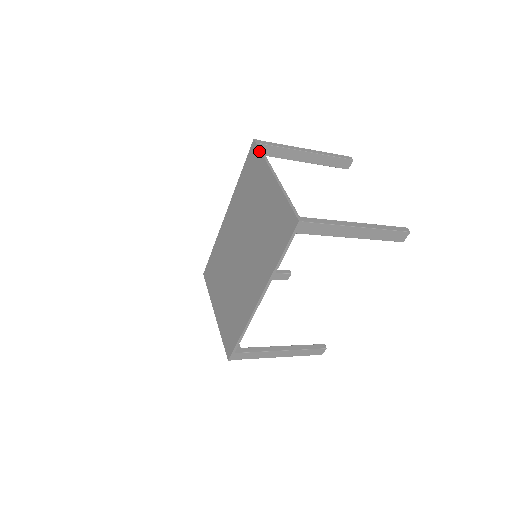
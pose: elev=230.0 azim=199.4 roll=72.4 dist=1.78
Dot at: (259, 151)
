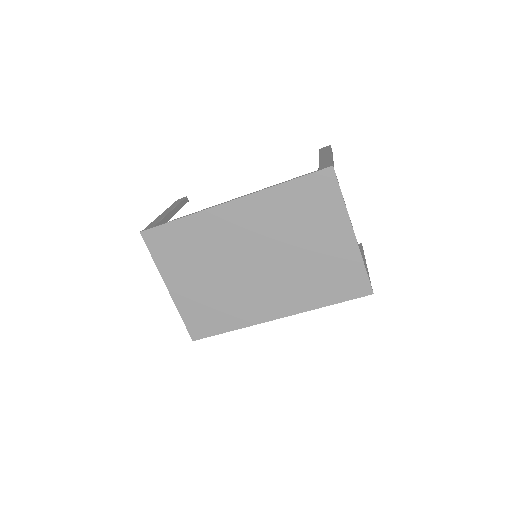
Dot at: (339, 189)
